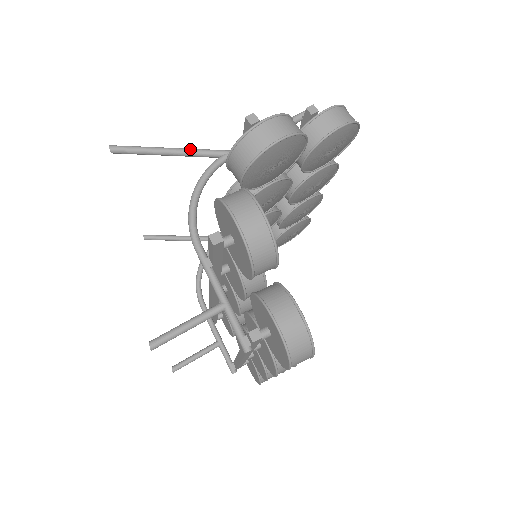
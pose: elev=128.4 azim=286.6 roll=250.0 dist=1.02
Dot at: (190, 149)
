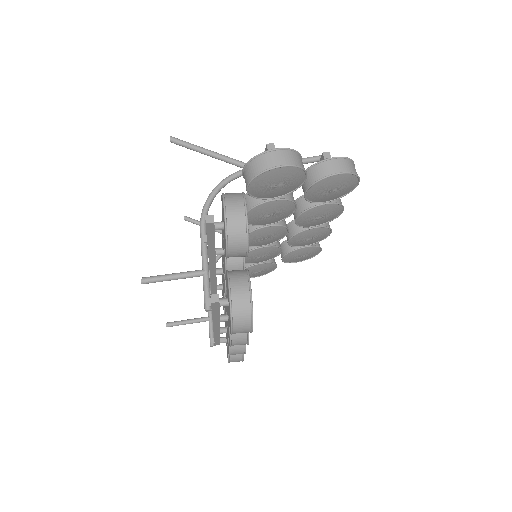
Dot at: (226, 156)
